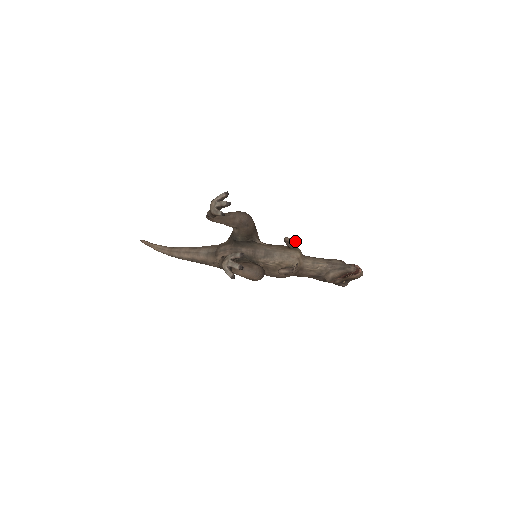
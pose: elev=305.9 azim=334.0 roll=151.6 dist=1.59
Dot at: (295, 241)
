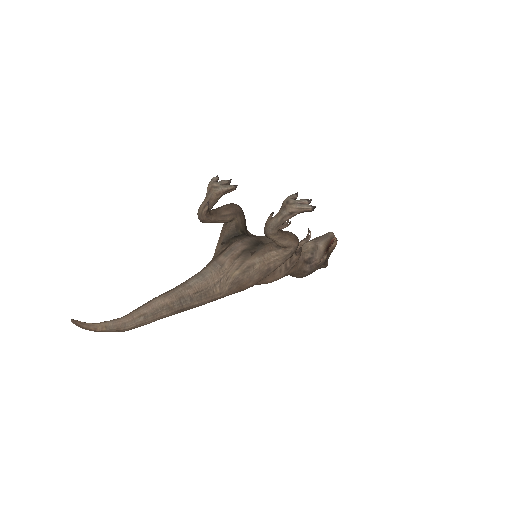
Dot at: (282, 225)
